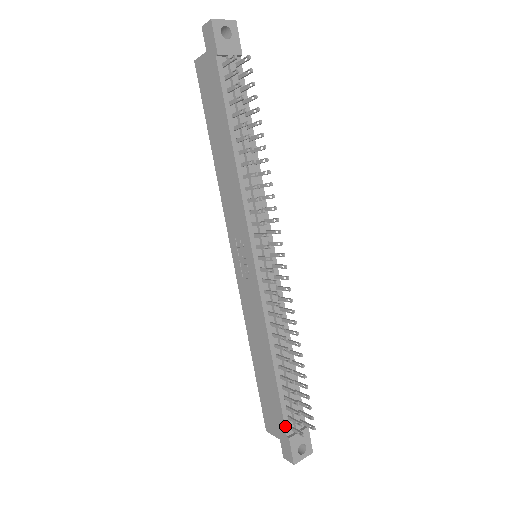
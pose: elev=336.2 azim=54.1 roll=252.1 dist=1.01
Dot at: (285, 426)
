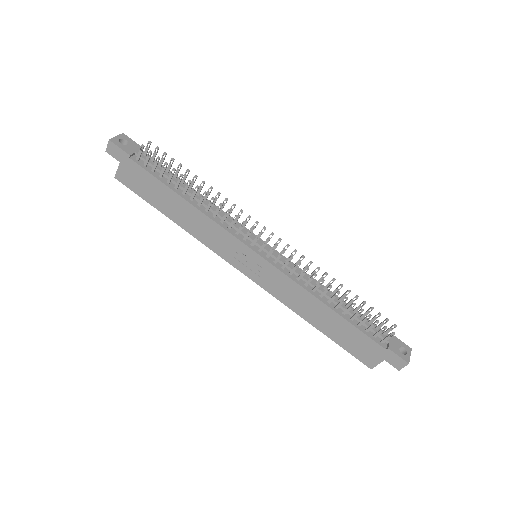
Dot at: (378, 343)
